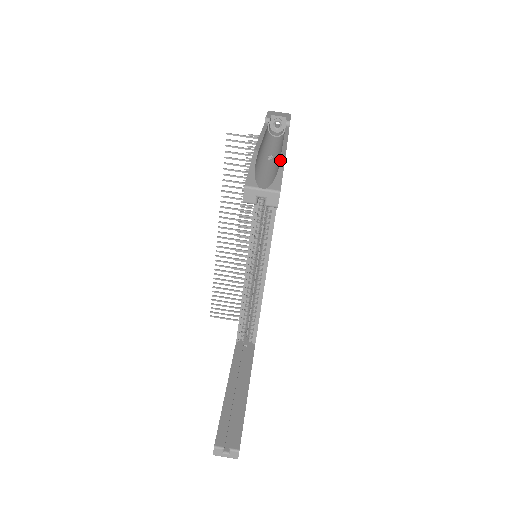
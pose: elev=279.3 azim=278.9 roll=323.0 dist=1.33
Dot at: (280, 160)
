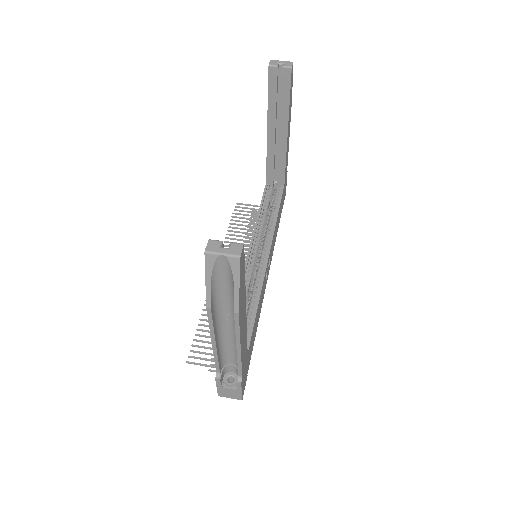
Dot at: occluded
